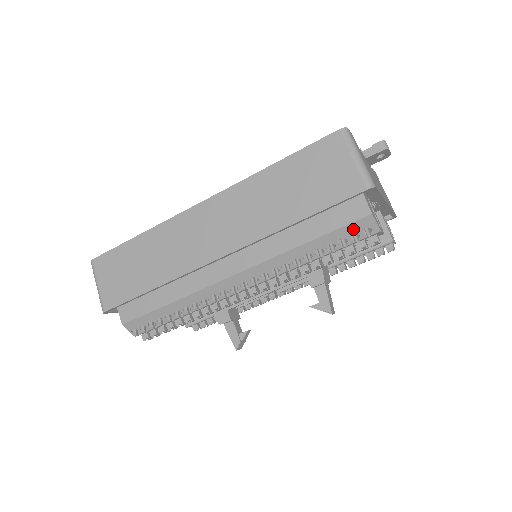
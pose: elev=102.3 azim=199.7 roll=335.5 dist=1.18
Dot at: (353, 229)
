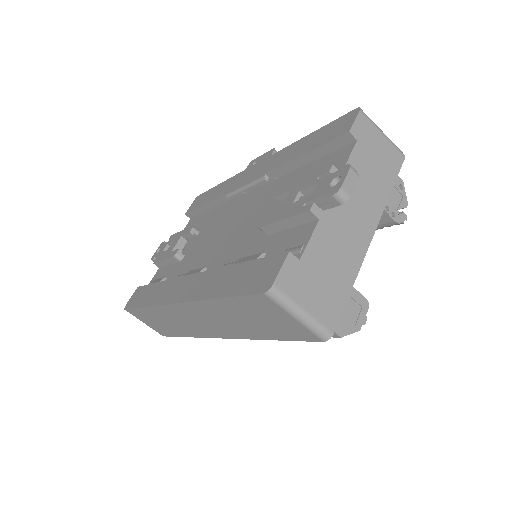
Dot at: occluded
